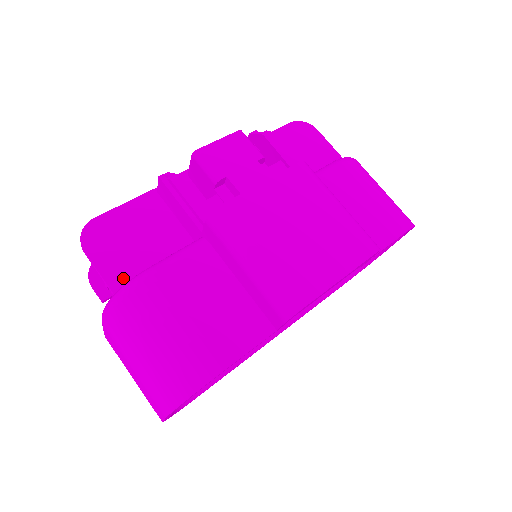
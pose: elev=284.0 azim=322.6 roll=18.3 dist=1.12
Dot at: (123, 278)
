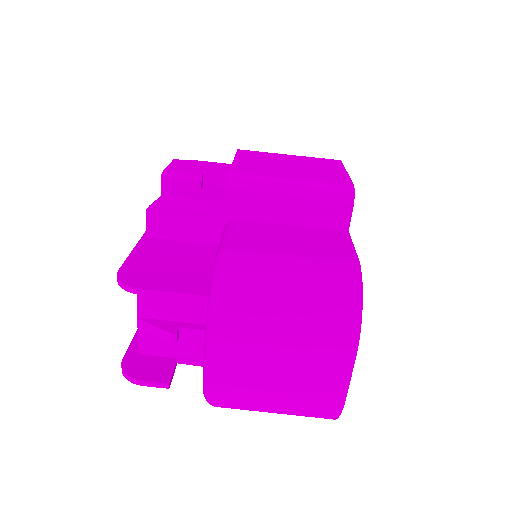
Dot at: (199, 285)
